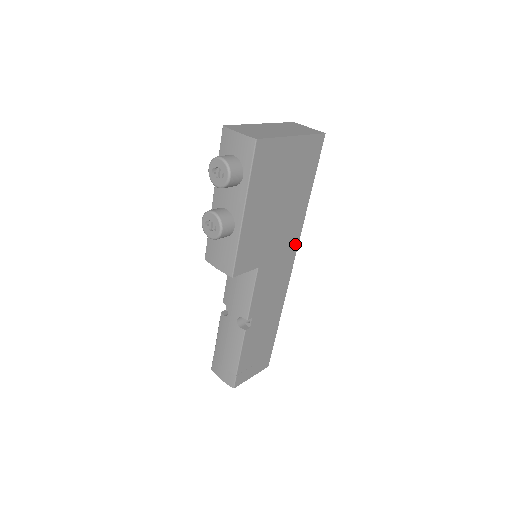
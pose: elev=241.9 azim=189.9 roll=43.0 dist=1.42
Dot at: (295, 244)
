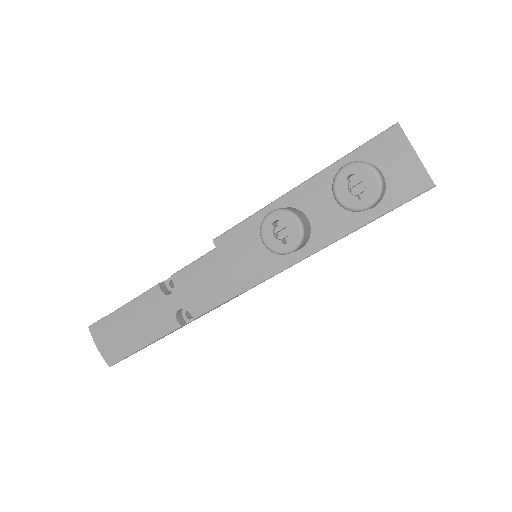
Dot at: occluded
